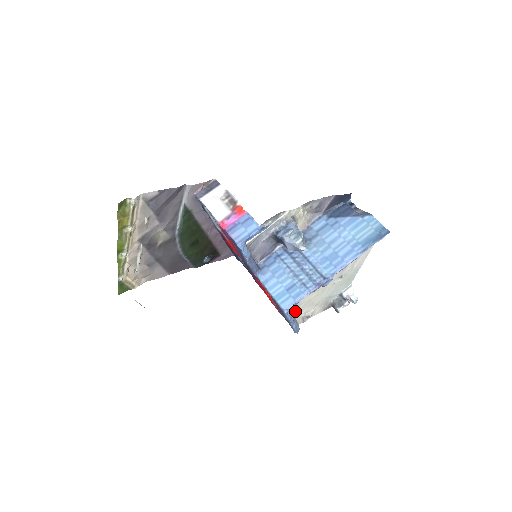
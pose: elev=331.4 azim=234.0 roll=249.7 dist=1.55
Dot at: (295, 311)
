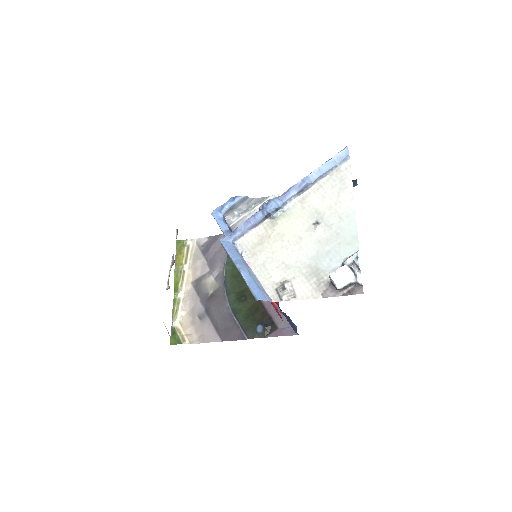
Dot at: (254, 266)
